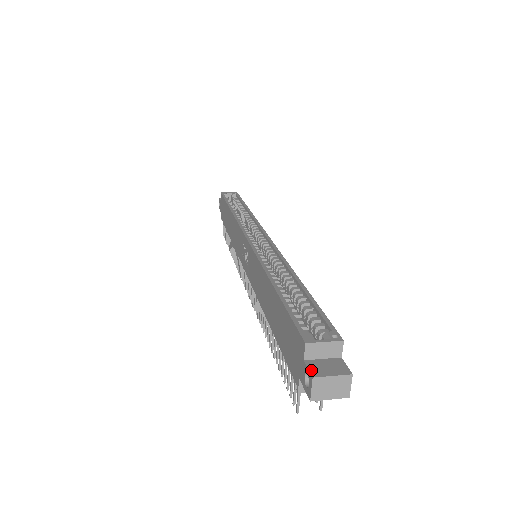
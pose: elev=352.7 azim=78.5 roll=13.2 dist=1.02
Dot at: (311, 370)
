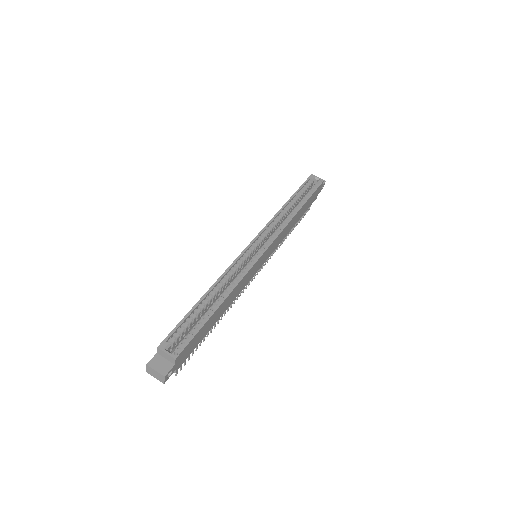
Dot at: (151, 360)
